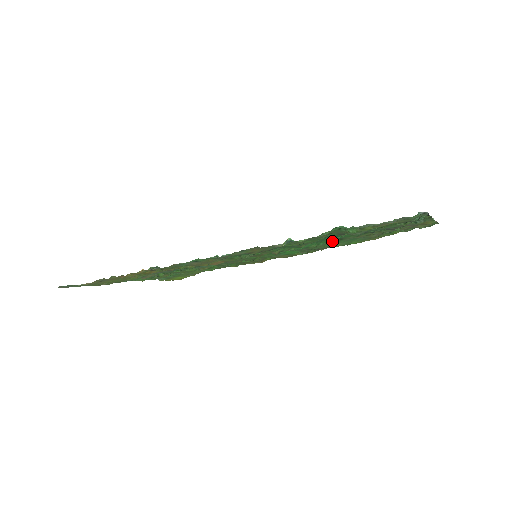
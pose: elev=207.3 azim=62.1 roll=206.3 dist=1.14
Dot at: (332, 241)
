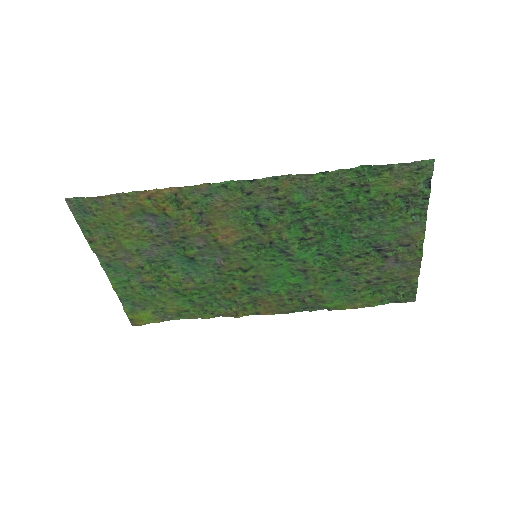
Dot at: (328, 264)
